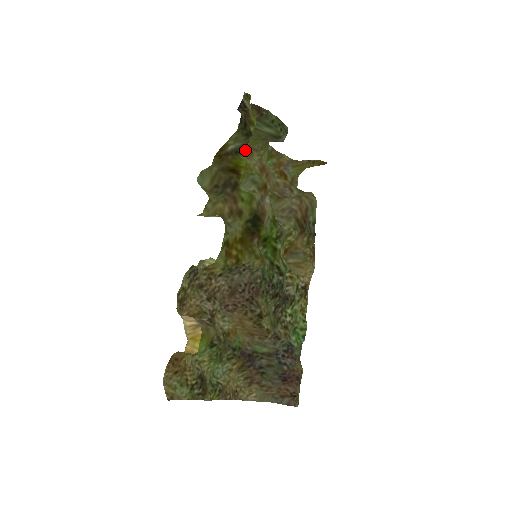
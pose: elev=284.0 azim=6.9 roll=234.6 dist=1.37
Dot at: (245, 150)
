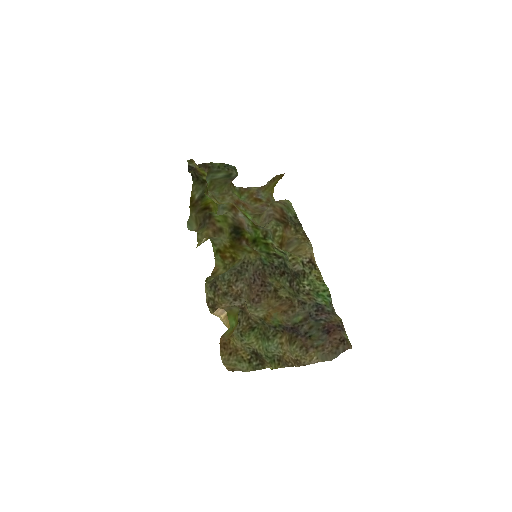
Dot at: (217, 197)
